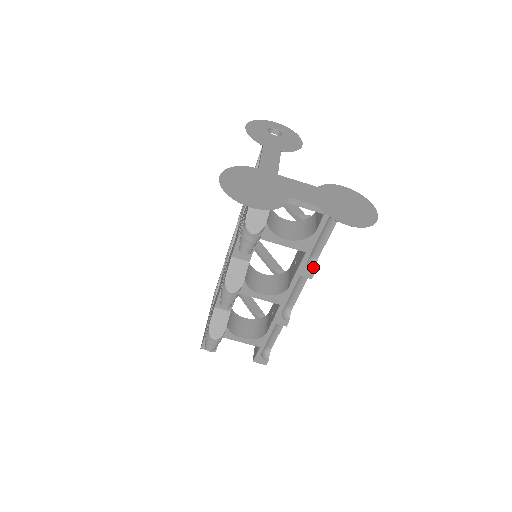
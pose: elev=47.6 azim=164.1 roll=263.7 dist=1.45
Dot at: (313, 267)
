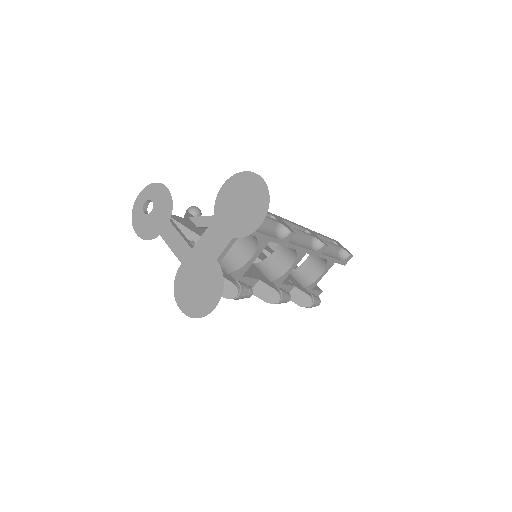
Dot at: (286, 230)
